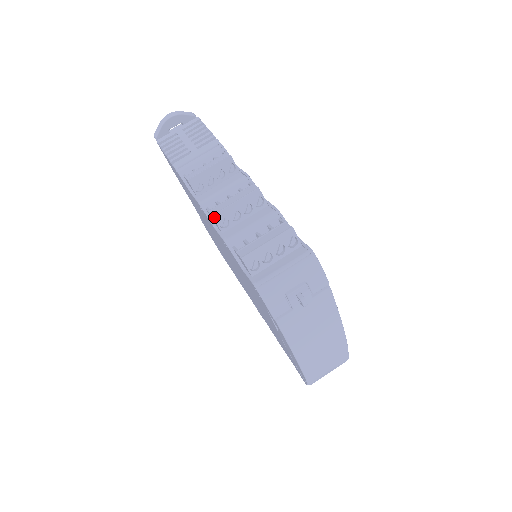
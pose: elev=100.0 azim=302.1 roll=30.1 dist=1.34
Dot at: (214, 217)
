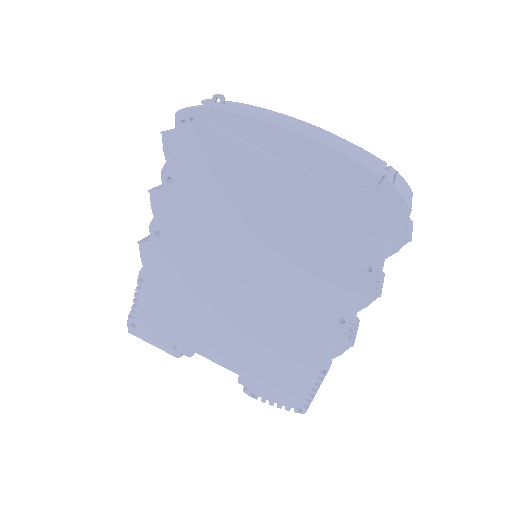
Dot at: (150, 190)
